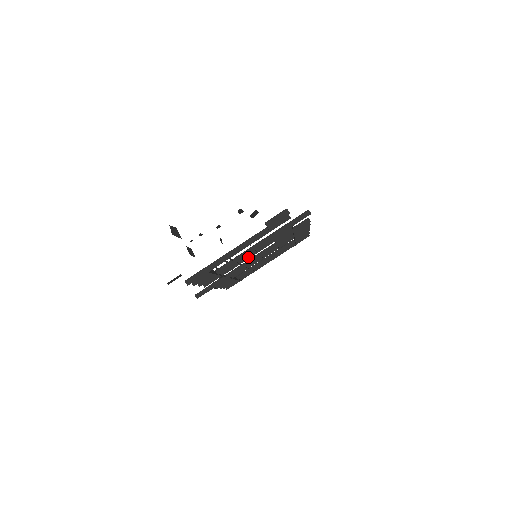
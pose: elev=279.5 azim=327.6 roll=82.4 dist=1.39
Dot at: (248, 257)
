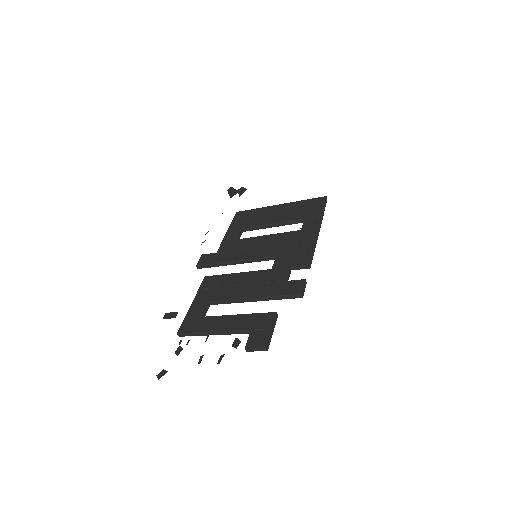
Dot at: (241, 288)
